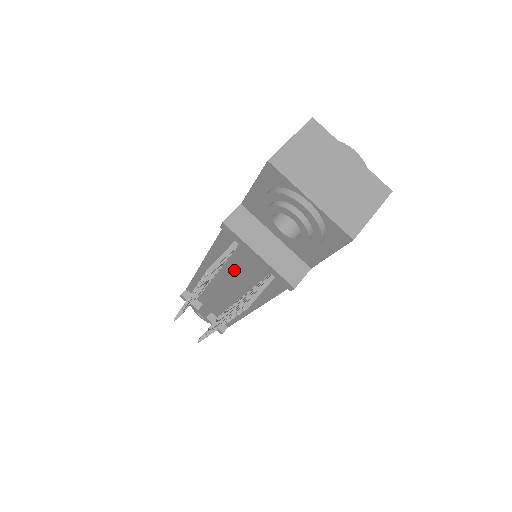
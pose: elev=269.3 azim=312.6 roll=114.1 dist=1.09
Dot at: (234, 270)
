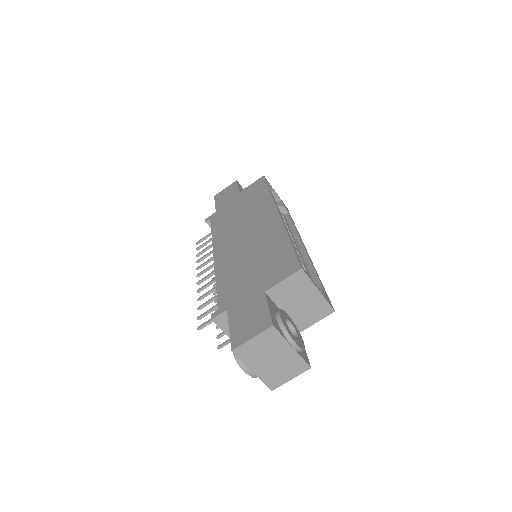
Dot at: occluded
